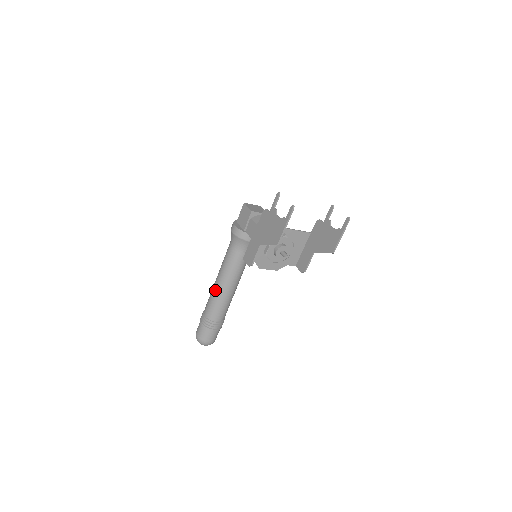
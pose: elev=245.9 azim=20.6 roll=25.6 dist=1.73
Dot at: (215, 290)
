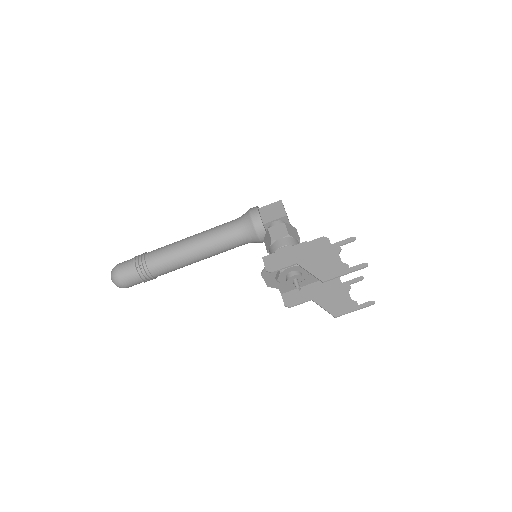
Dot at: (181, 247)
